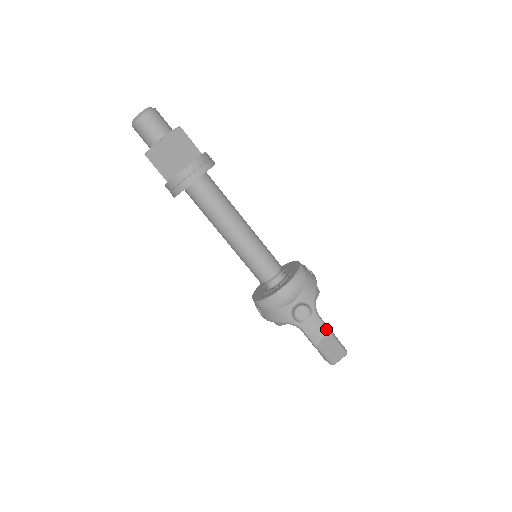
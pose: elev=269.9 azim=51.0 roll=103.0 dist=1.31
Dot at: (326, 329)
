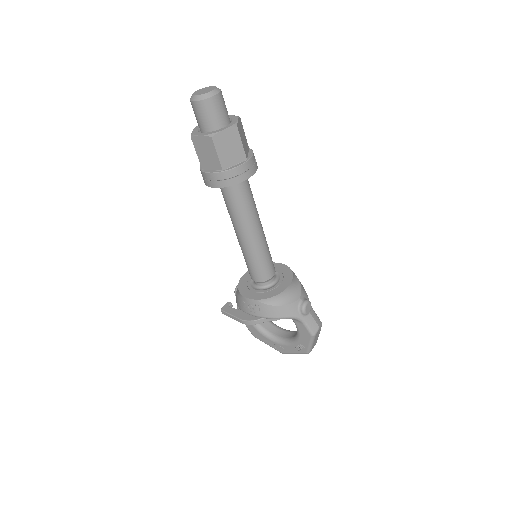
Dot at: occluded
